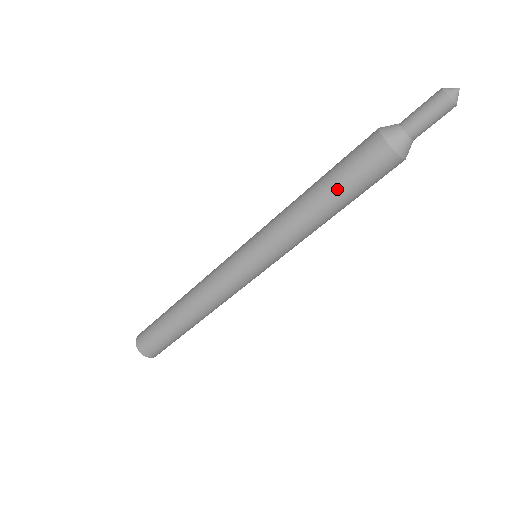
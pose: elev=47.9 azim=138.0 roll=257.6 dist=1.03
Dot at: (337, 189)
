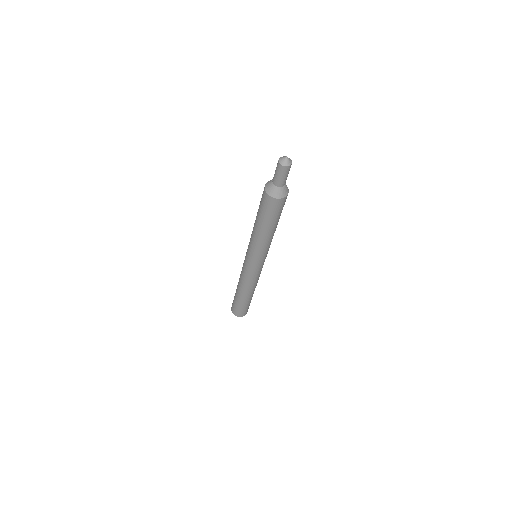
Dot at: (259, 217)
